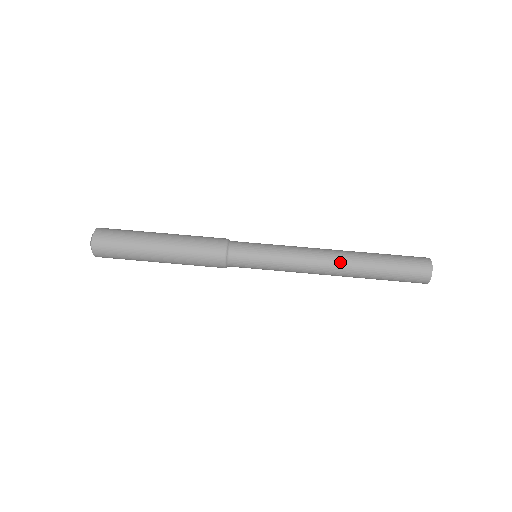
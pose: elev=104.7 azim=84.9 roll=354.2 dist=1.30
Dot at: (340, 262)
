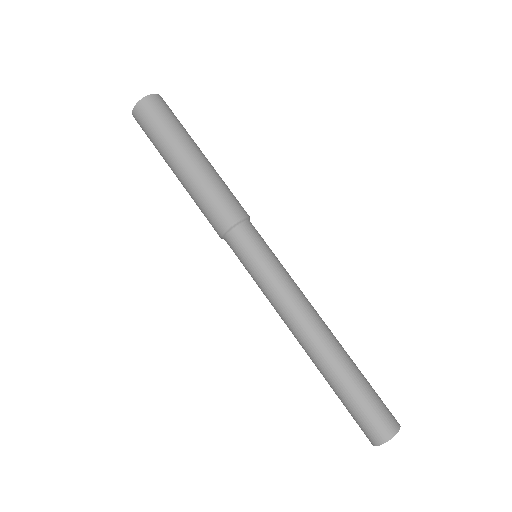
Dot at: (307, 347)
